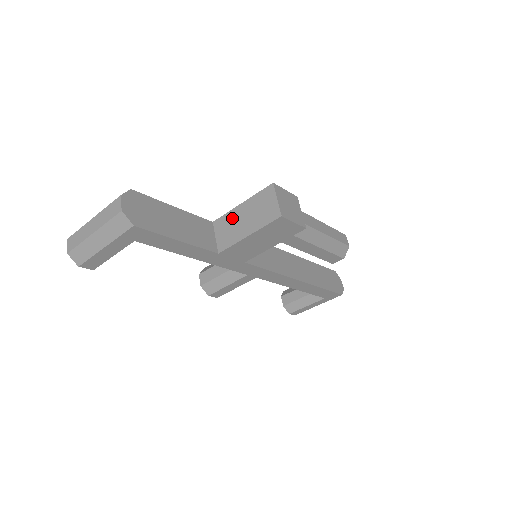
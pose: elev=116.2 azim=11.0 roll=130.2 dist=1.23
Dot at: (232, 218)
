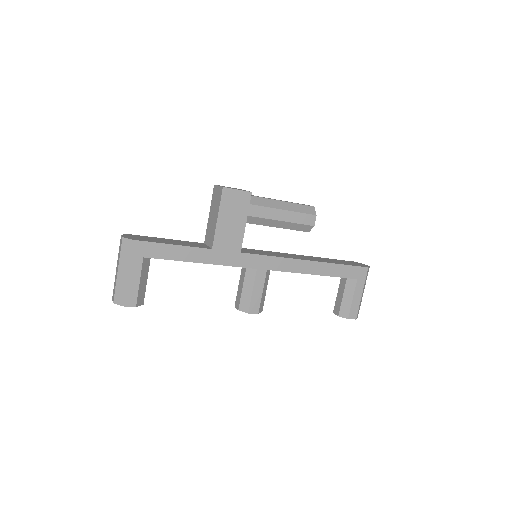
Dot at: (209, 226)
